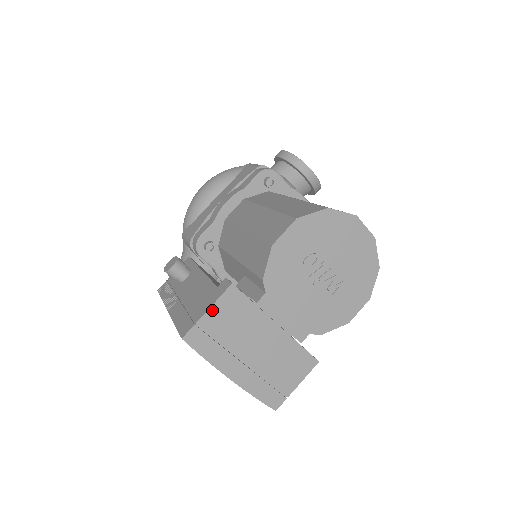
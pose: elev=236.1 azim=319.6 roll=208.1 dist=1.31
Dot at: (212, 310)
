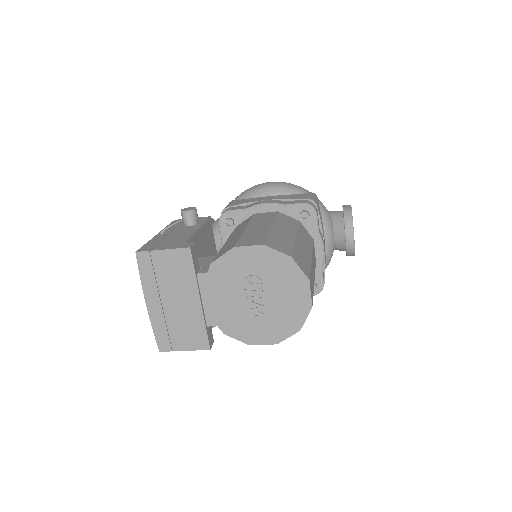
Dot at: (166, 252)
